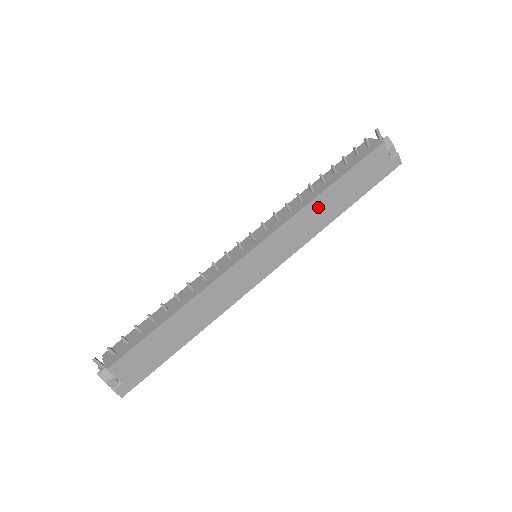
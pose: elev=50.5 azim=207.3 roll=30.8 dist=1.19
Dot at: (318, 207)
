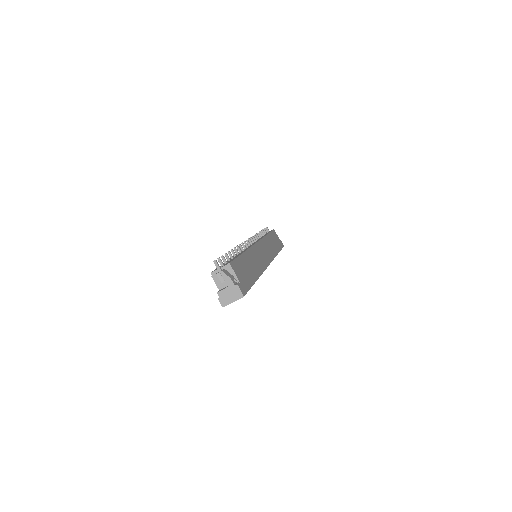
Dot at: (269, 241)
